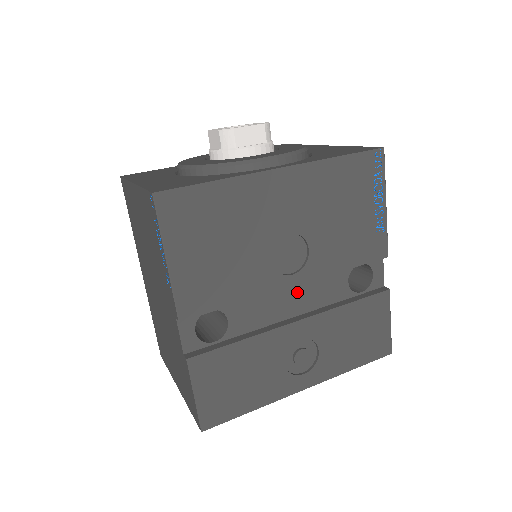
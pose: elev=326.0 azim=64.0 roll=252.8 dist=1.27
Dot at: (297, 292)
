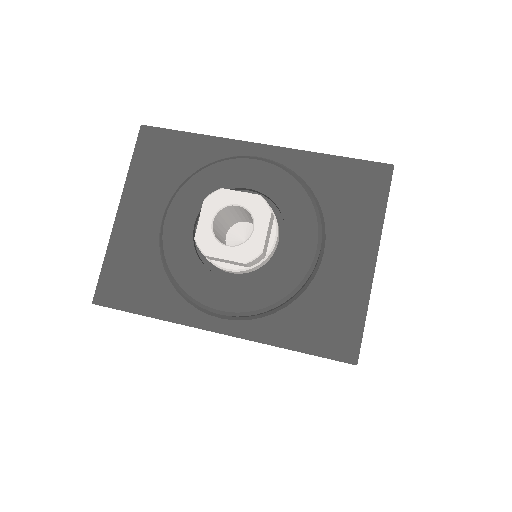
Dot at: occluded
